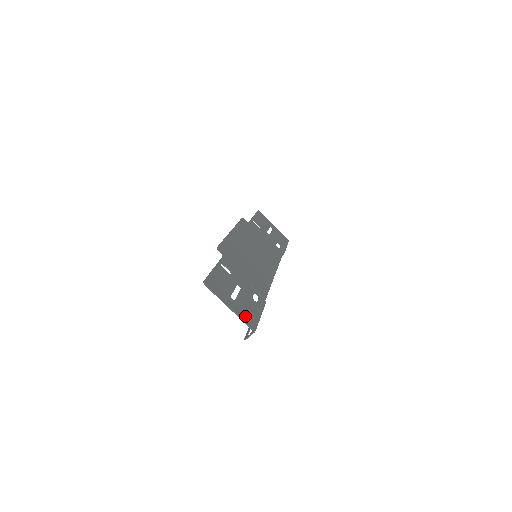
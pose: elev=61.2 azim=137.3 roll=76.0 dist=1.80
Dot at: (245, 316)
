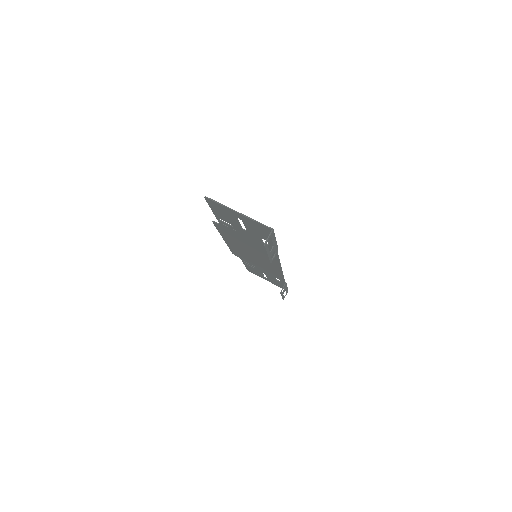
Dot at: (258, 224)
